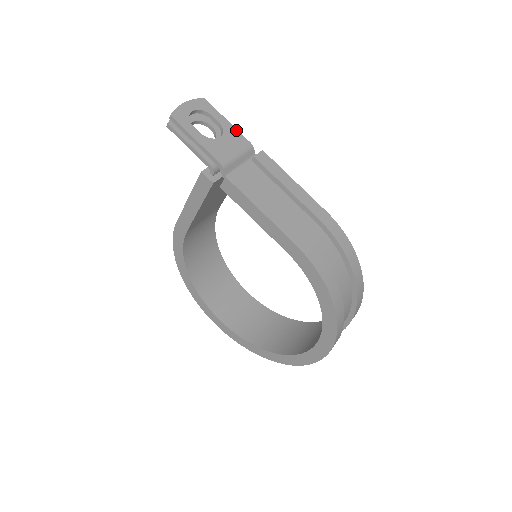
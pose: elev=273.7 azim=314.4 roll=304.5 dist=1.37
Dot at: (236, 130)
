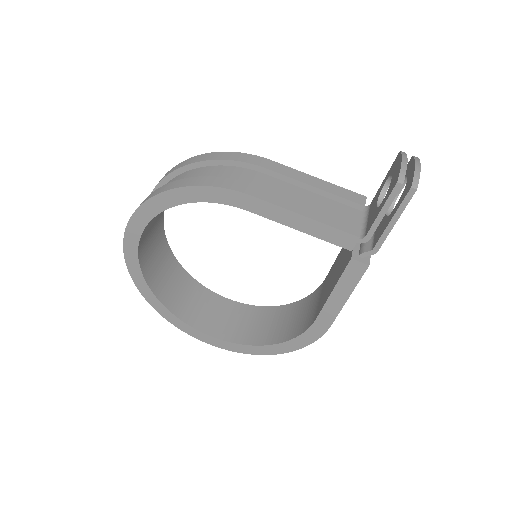
Dot at: occluded
